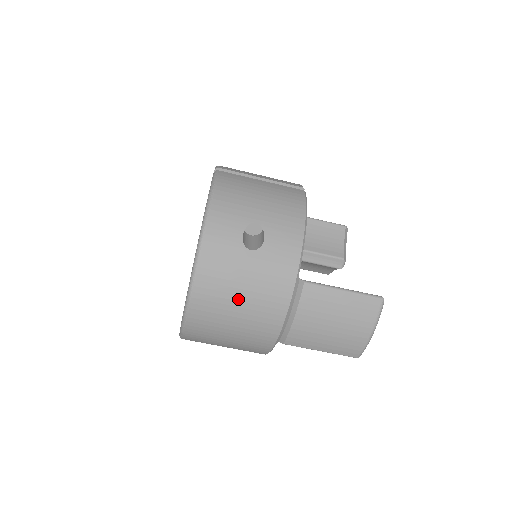
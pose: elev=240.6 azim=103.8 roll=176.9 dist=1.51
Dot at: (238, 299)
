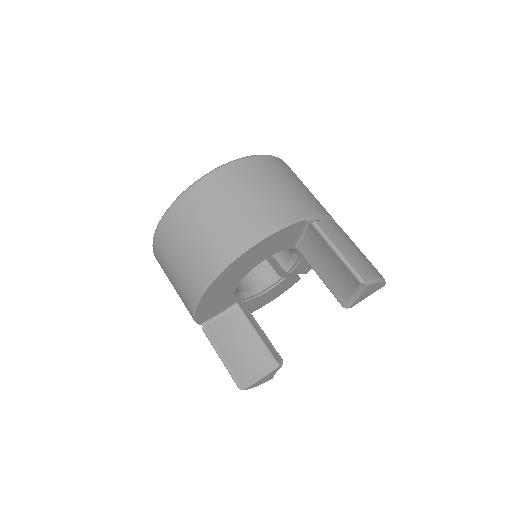
Dot at: (305, 186)
